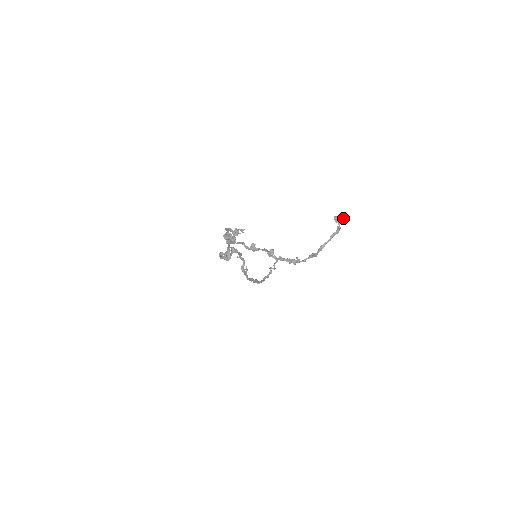
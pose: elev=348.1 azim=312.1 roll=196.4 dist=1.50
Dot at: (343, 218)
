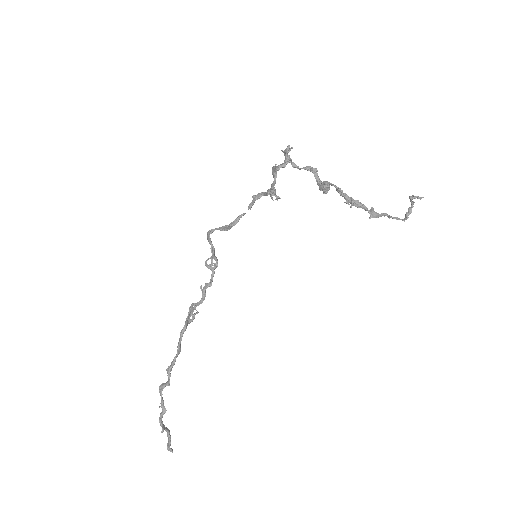
Dot at: (420, 198)
